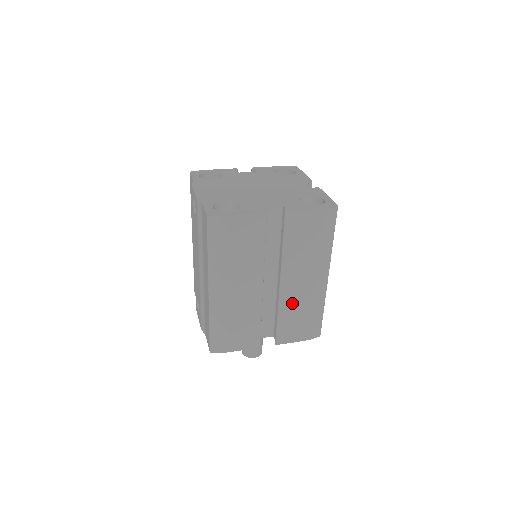
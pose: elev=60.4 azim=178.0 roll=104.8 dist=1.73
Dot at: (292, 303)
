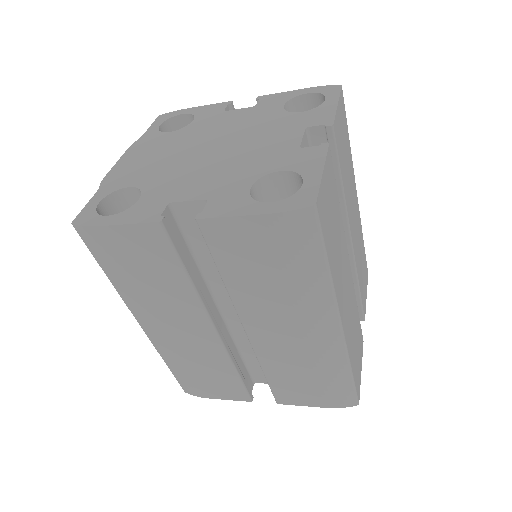
Dot at: (279, 358)
